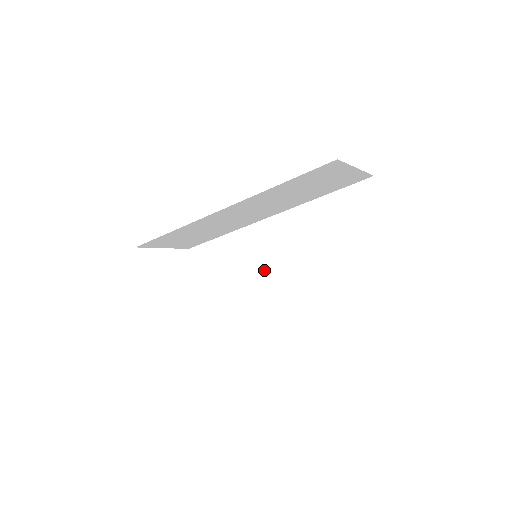
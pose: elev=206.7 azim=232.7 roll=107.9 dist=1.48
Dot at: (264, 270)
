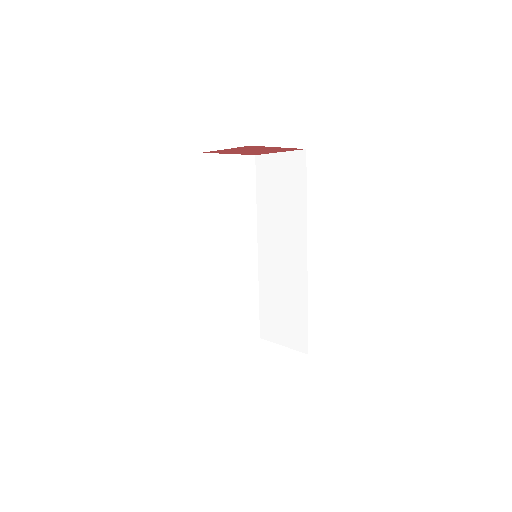
Dot at: (287, 270)
